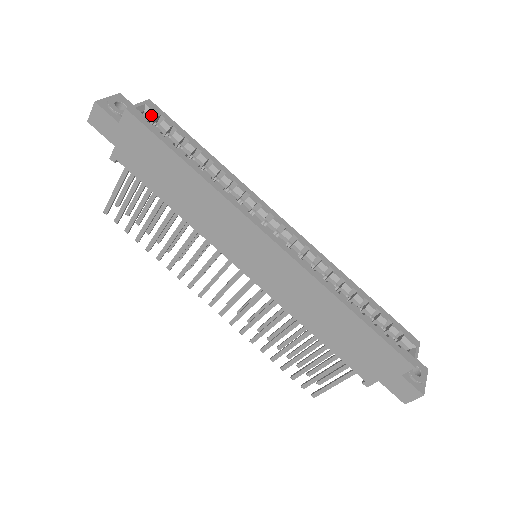
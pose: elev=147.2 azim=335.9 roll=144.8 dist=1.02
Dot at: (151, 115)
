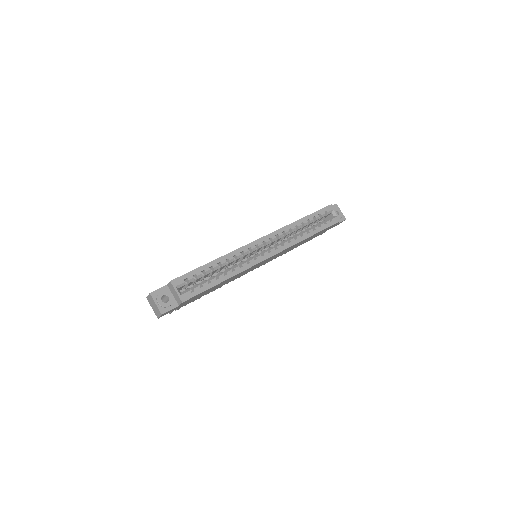
Dot at: (182, 286)
